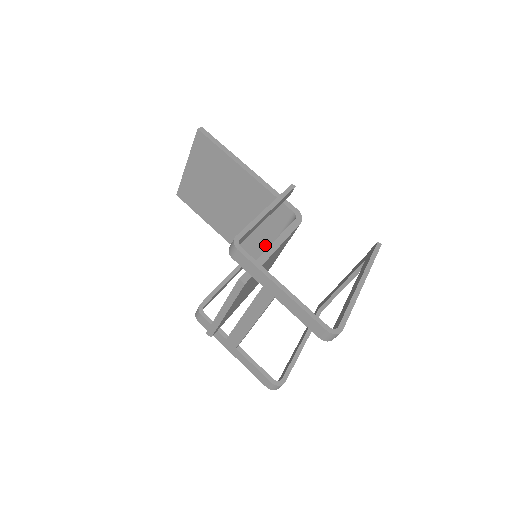
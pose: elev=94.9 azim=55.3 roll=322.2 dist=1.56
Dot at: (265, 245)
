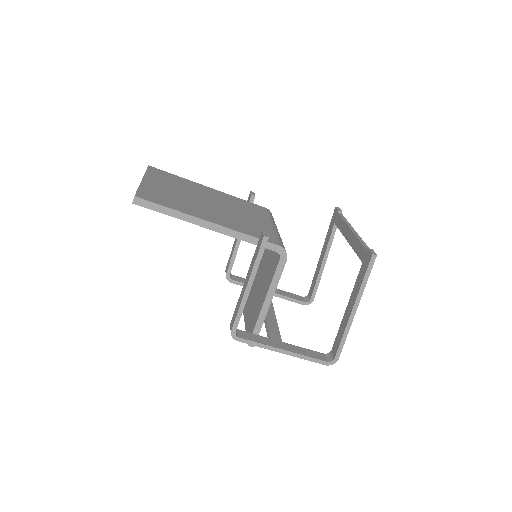
Dot at: occluded
